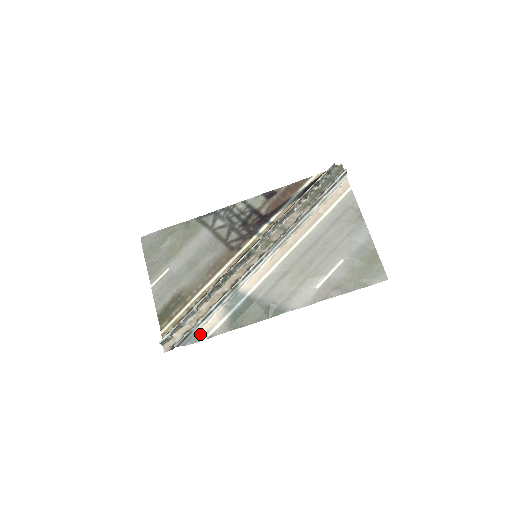
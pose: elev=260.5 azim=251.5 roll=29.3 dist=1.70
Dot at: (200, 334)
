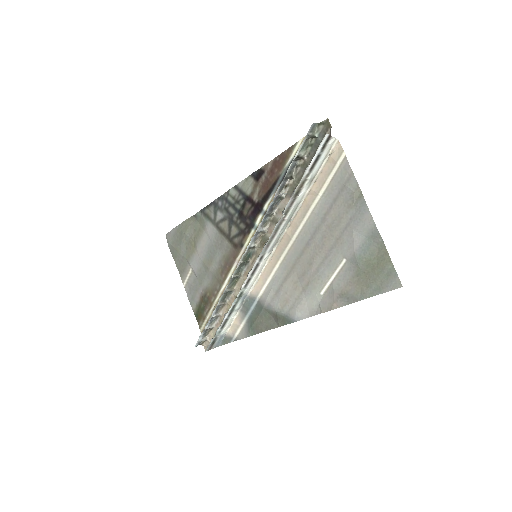
Dot at: (227, 336)
